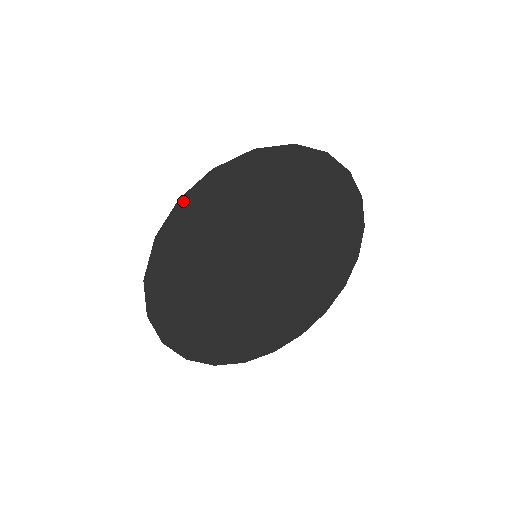
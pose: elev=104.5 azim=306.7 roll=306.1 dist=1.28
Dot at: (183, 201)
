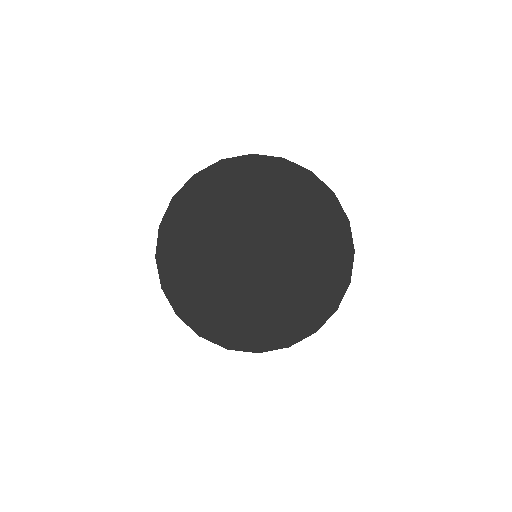
Dot at: (224, 162)
